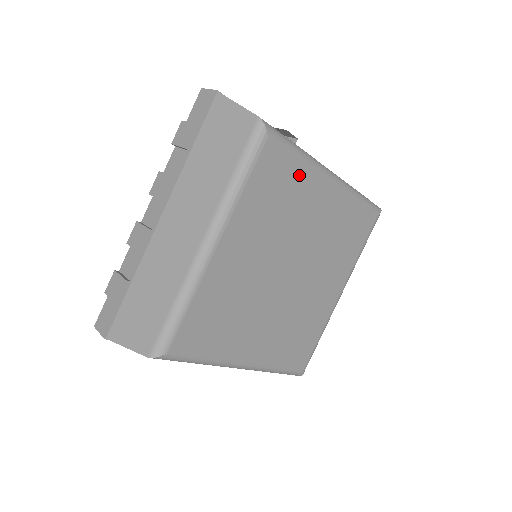
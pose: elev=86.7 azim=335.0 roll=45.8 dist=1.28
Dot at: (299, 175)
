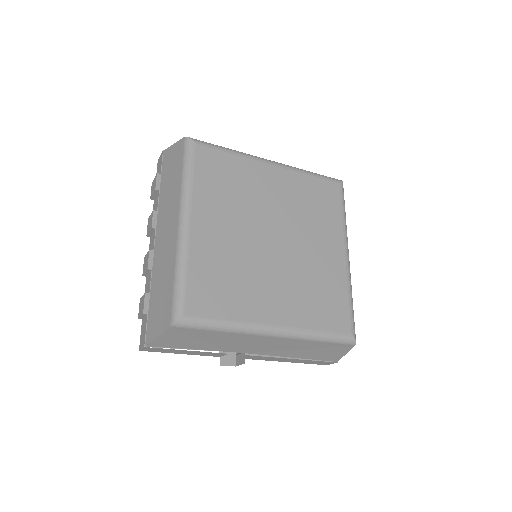
Dot at: (238, 164)
